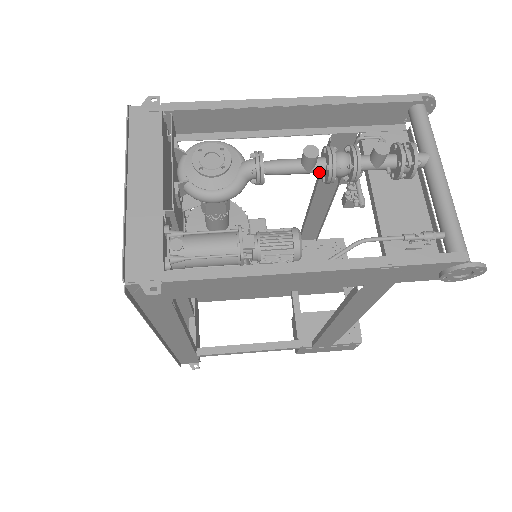
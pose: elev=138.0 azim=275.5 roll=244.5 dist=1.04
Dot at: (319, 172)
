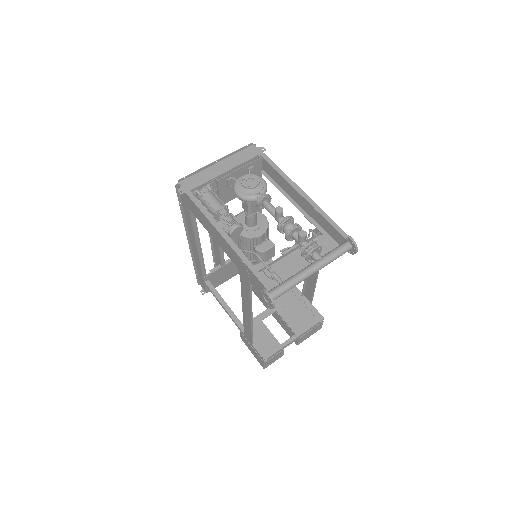
Dot at: occluded
